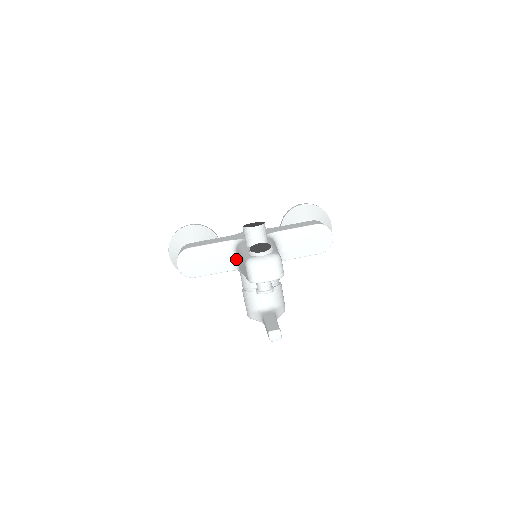
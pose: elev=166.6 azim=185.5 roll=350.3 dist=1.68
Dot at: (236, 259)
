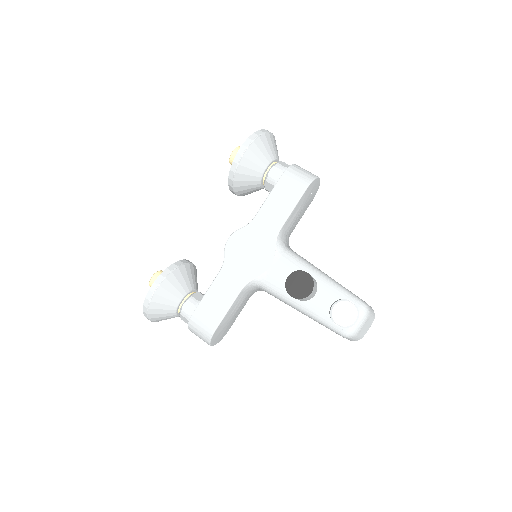
Dot at: occluded
